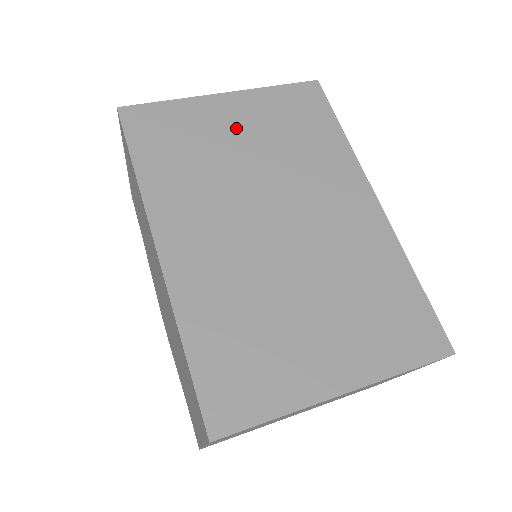
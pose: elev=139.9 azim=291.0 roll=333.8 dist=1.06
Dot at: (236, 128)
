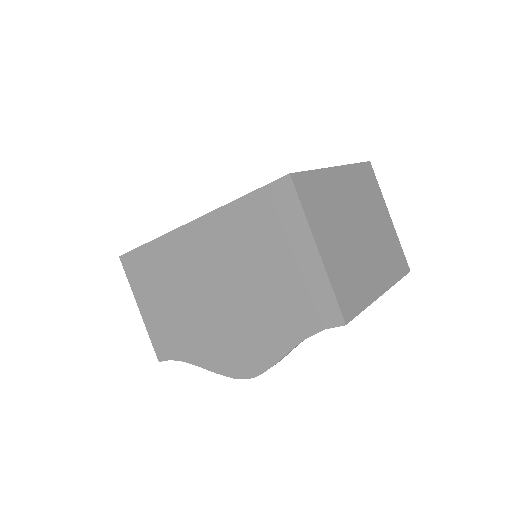
Dot at: occluded
